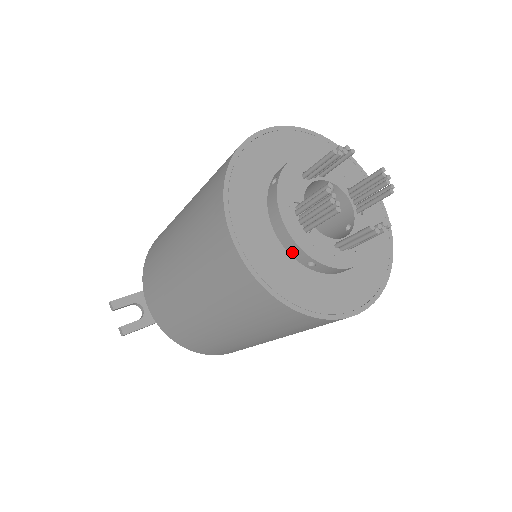
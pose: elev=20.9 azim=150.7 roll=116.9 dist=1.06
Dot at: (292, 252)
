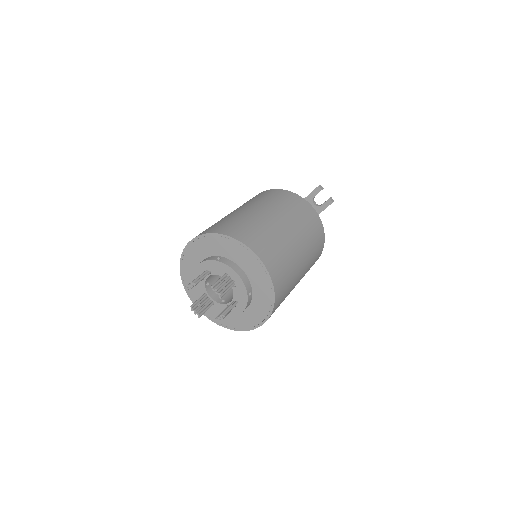
Dot at: occluded
